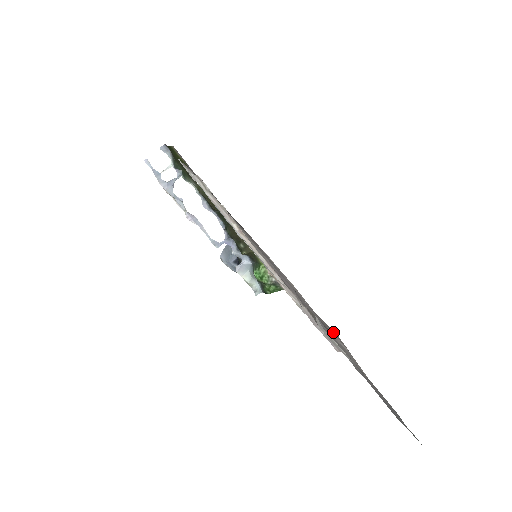
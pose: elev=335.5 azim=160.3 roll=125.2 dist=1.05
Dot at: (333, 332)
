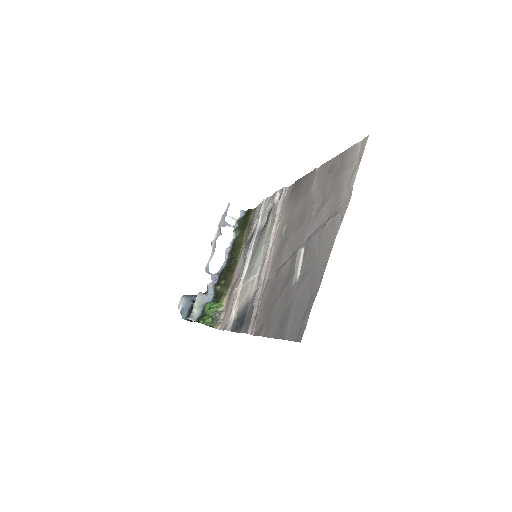
Dot at: (339, 208)
